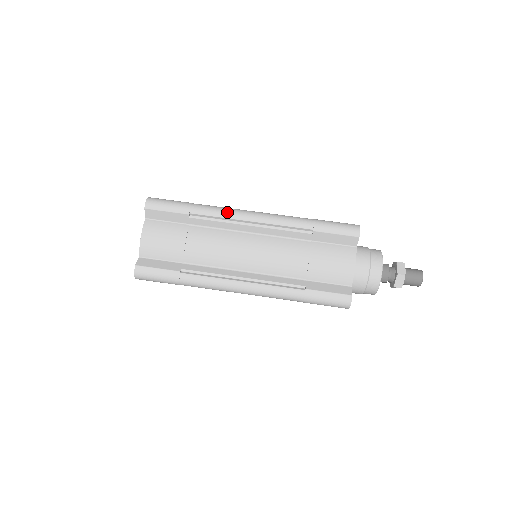
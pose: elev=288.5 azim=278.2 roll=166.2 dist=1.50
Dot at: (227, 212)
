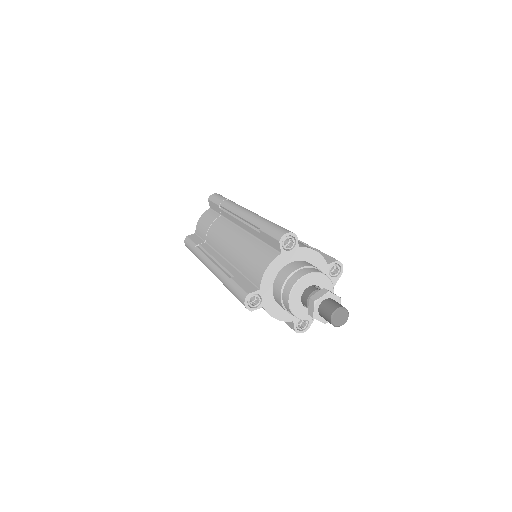
Dot at: (233, 207)
